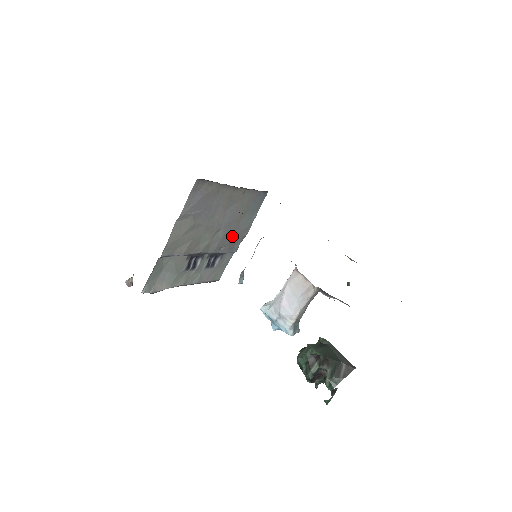
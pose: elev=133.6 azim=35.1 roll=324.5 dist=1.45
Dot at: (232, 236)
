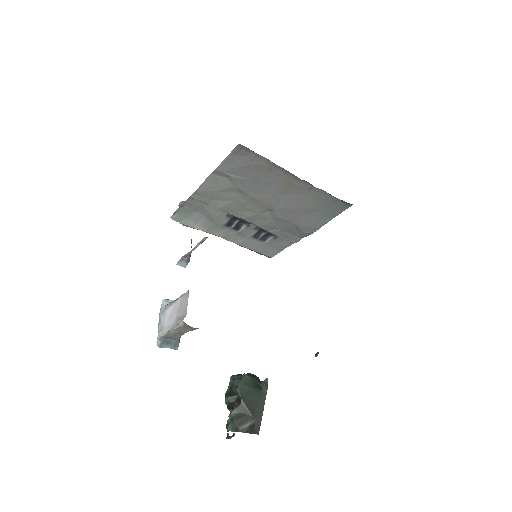
Dot at: (290, 225)
